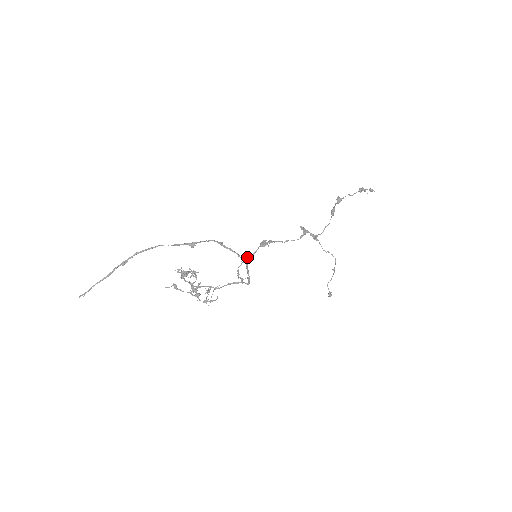
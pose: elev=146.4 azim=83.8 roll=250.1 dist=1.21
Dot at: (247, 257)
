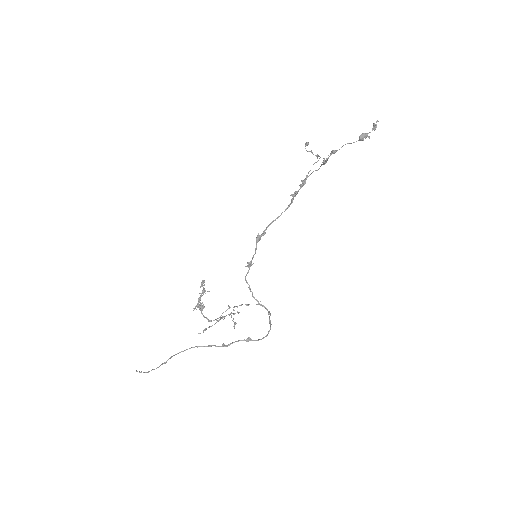
Dot at: (250, 266)
